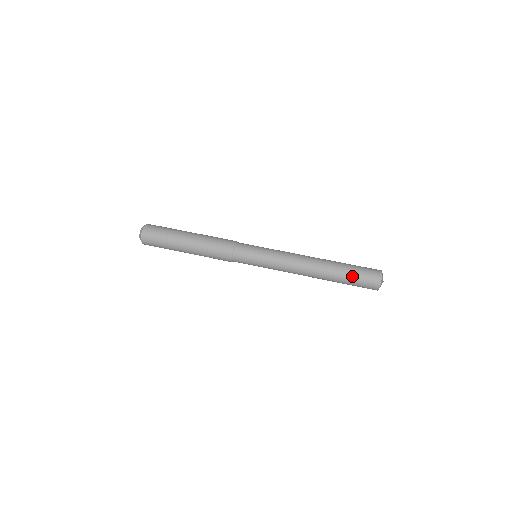
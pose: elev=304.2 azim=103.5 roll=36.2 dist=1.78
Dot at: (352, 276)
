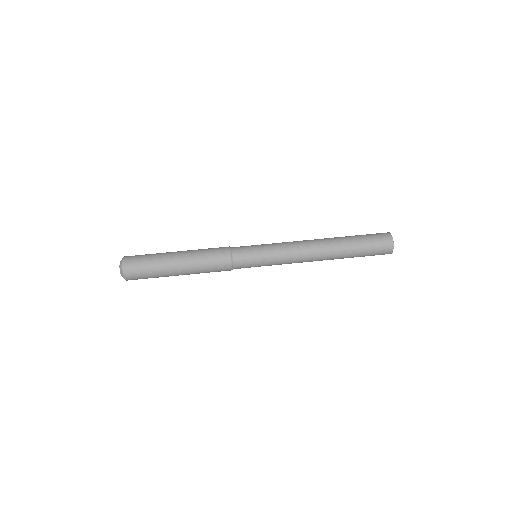
Dot at: (362, 255)
